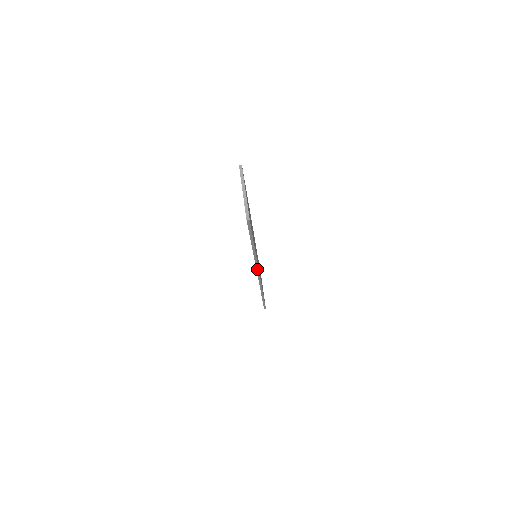
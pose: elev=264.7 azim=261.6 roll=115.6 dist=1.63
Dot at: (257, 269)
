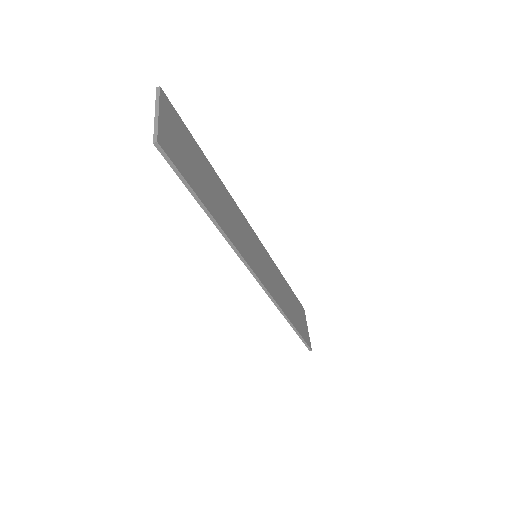
Dot at: (245, 264)
